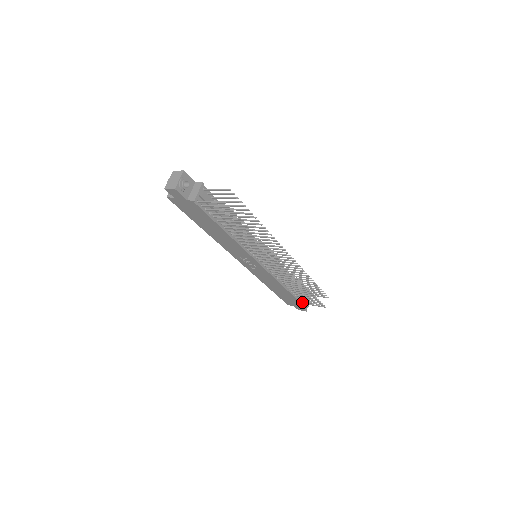
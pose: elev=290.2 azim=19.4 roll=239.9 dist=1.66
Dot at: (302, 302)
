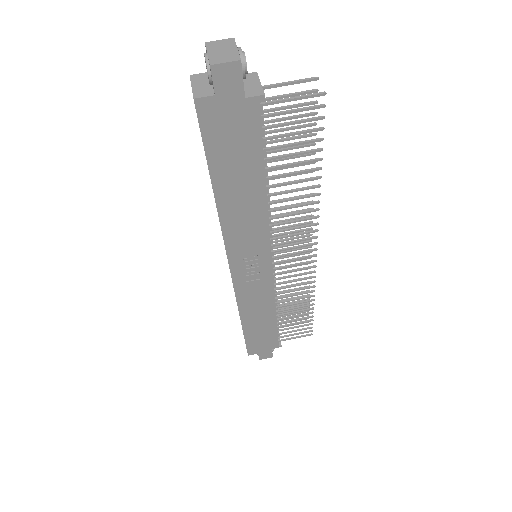
Dot at: (277, 339)
